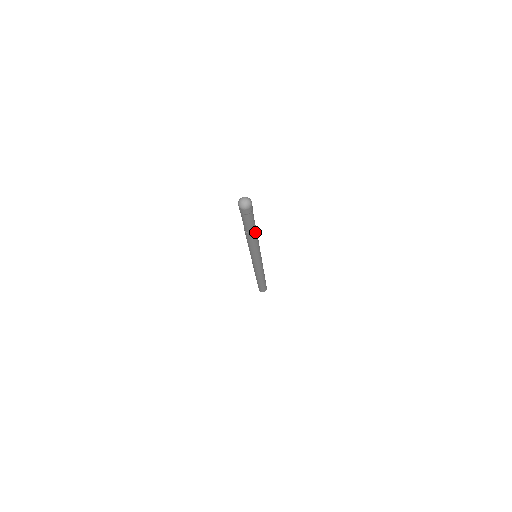
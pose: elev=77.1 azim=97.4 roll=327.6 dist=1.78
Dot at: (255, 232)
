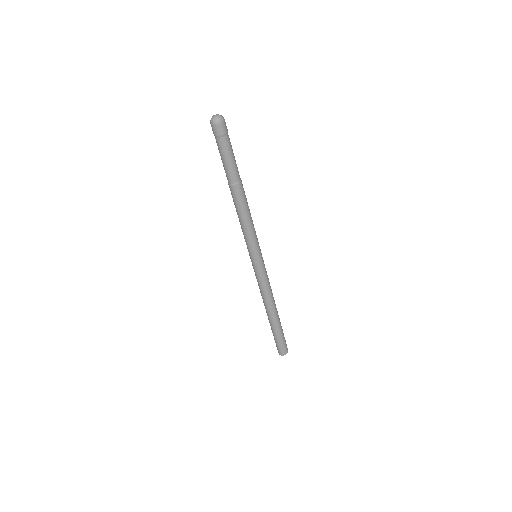
Dot at: (241, 186)
